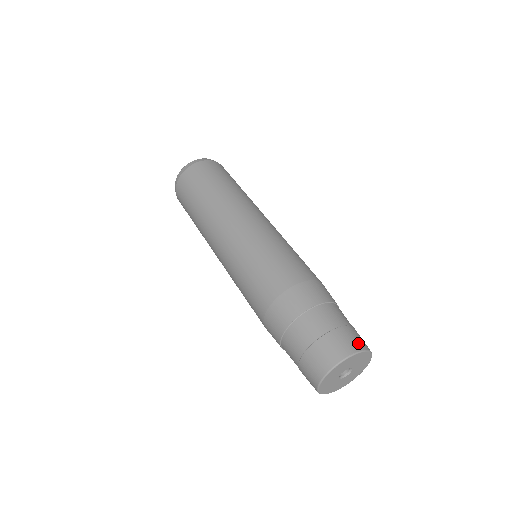
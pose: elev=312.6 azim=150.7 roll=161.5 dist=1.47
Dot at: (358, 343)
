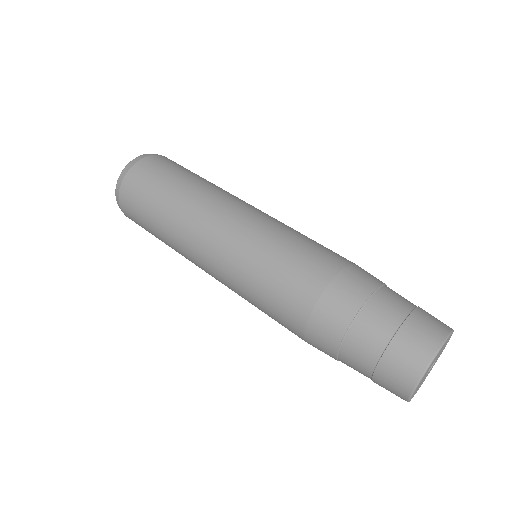
Dot at: occluded
